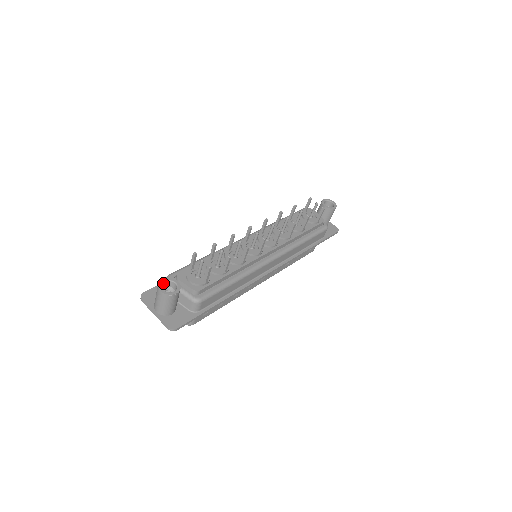
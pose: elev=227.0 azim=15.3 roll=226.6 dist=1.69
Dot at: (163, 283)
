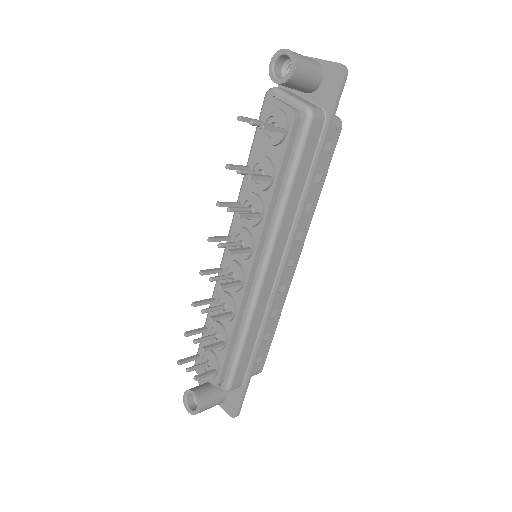
Dot at: (187, 398)
